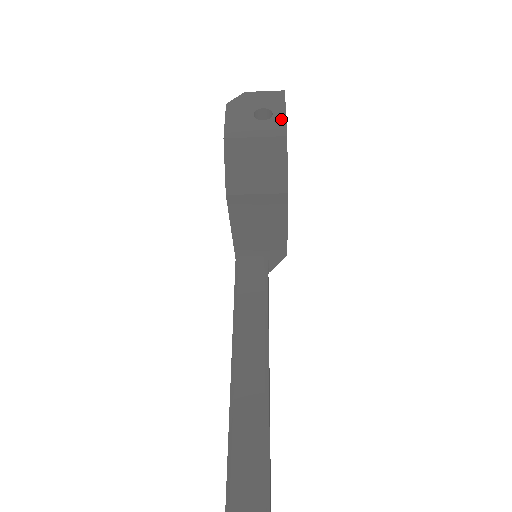
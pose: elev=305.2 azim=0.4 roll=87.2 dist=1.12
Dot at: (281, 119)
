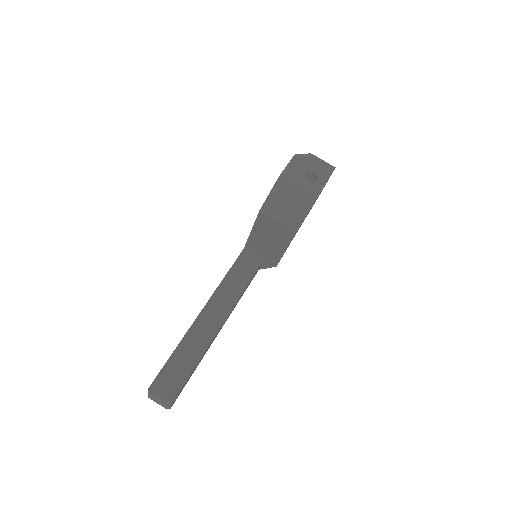
Dot at: (320, 186)
